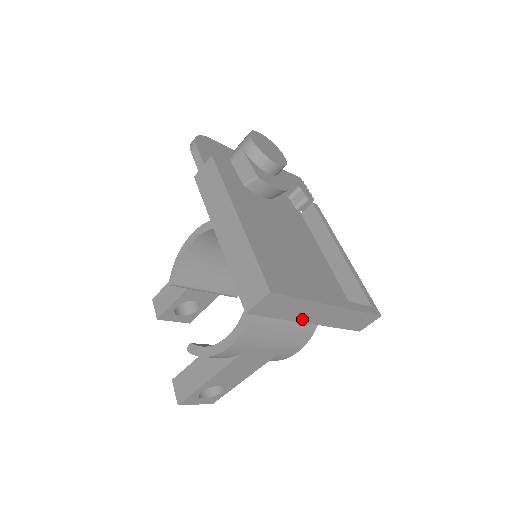
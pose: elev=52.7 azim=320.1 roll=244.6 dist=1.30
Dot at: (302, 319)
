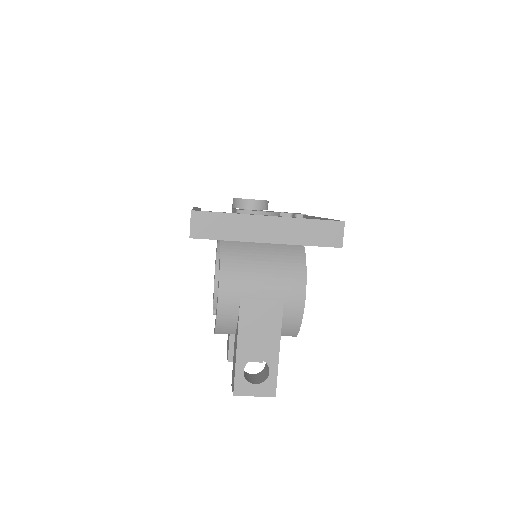
Dot at: (252, 238)
